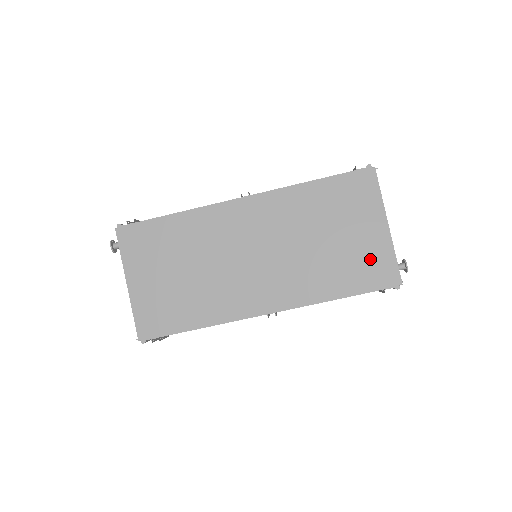
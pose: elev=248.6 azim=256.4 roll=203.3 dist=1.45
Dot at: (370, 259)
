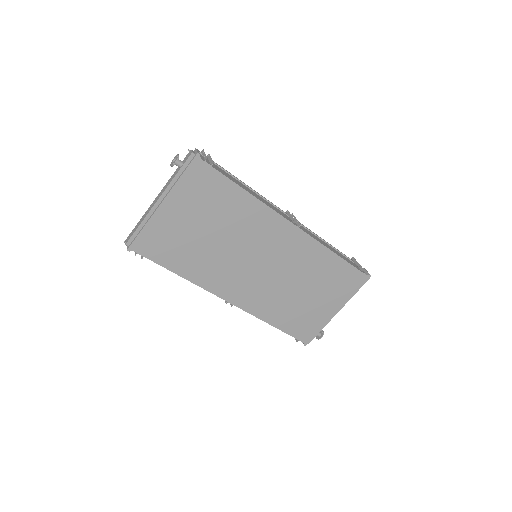
Dot at: (311, 321)
